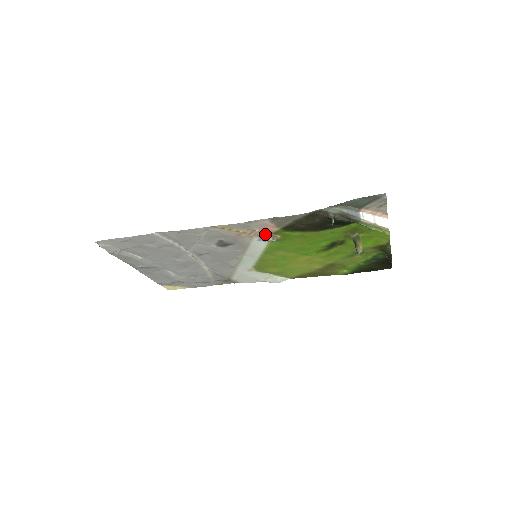
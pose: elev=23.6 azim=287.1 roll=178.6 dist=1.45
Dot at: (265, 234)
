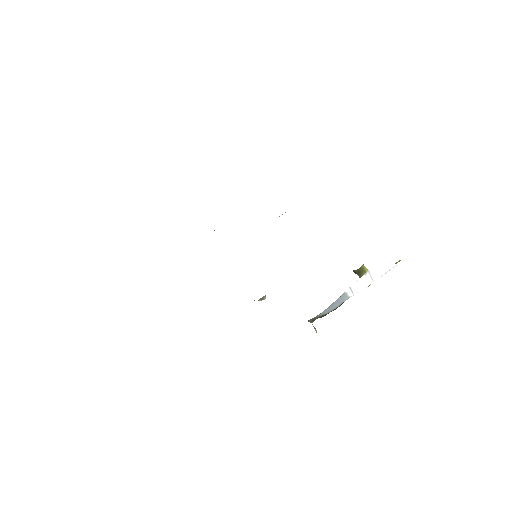
Dot at: occluded
